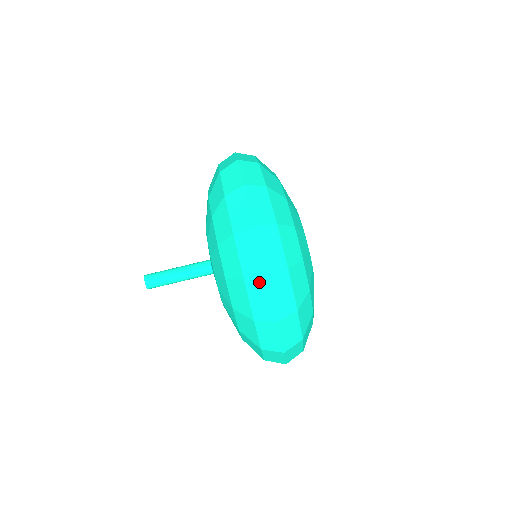
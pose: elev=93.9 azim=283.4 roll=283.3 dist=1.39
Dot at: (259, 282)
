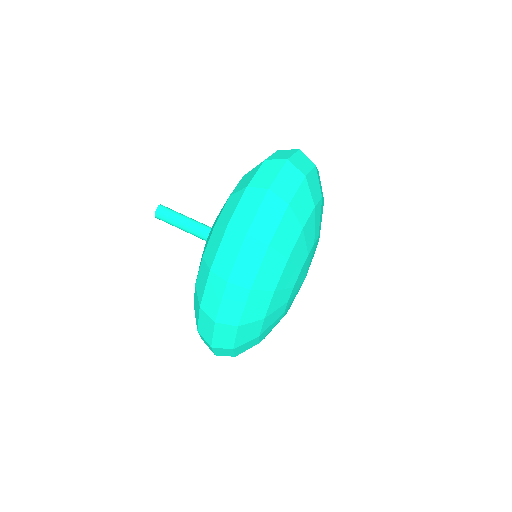
Dot at: (209, 319)
